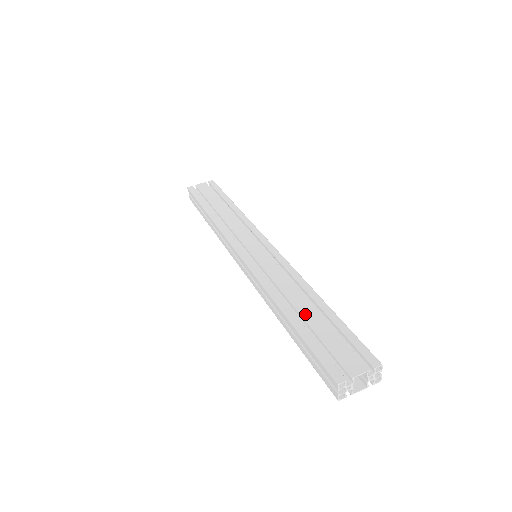
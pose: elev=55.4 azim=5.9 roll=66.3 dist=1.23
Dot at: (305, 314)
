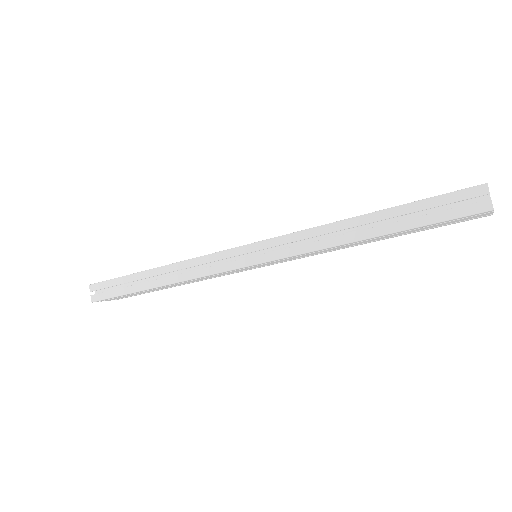
Dot at: occluded
